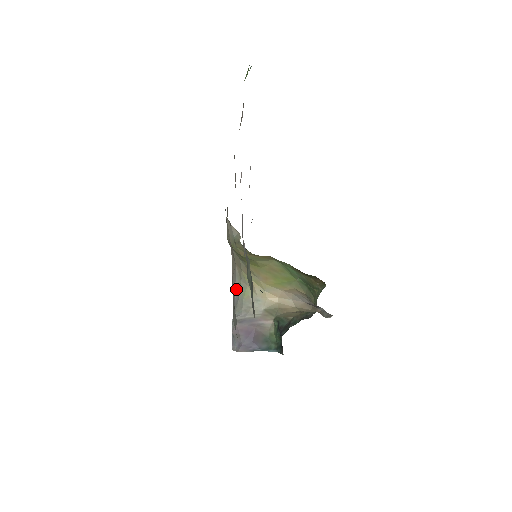
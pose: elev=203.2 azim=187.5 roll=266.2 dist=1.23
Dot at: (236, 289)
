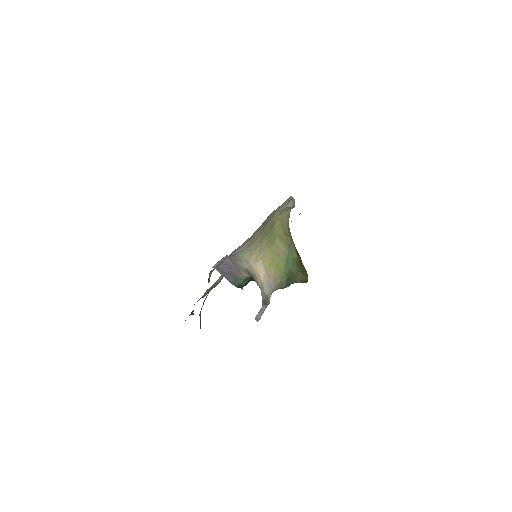
Dot at: (238, 251)
